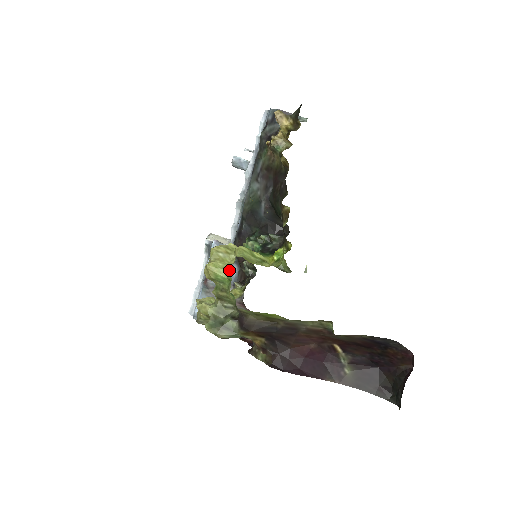
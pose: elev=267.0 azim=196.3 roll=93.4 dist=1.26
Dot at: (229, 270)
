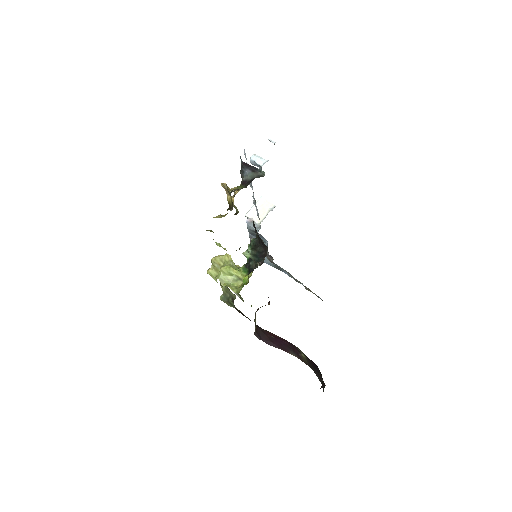
Dot at: occluded
